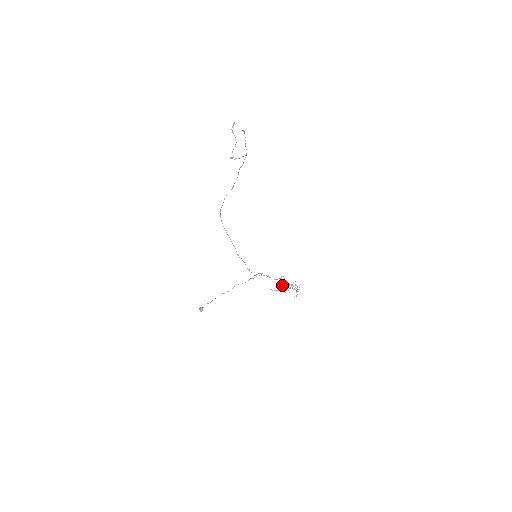
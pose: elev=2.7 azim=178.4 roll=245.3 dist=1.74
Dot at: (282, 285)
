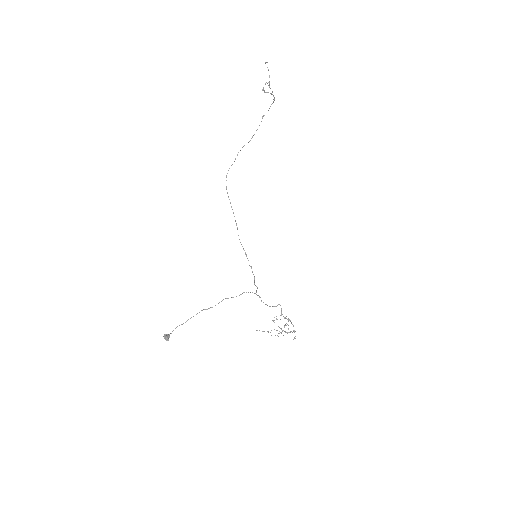
Dot at: (276, 319)
